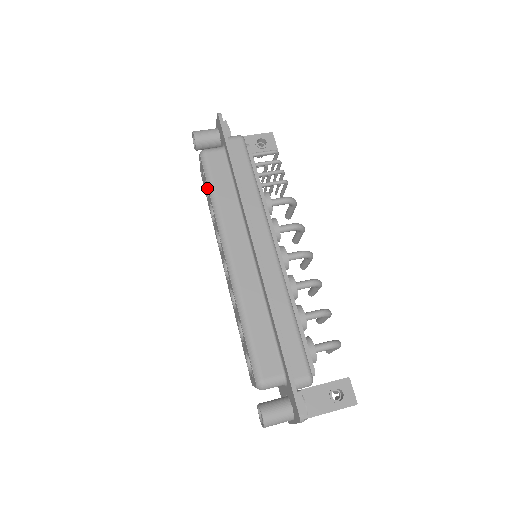
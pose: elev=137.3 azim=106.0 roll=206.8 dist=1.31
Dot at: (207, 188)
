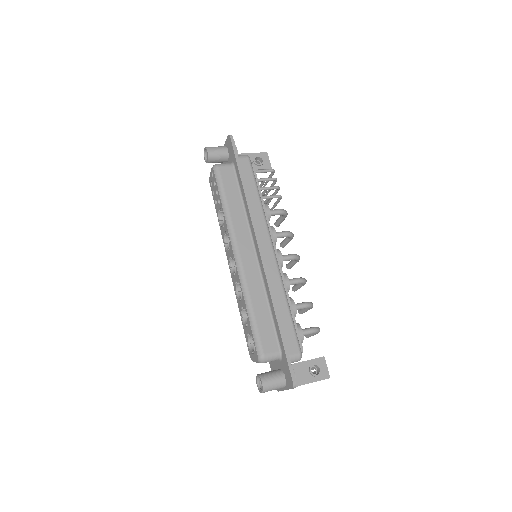
Dot at: (218, 197)
